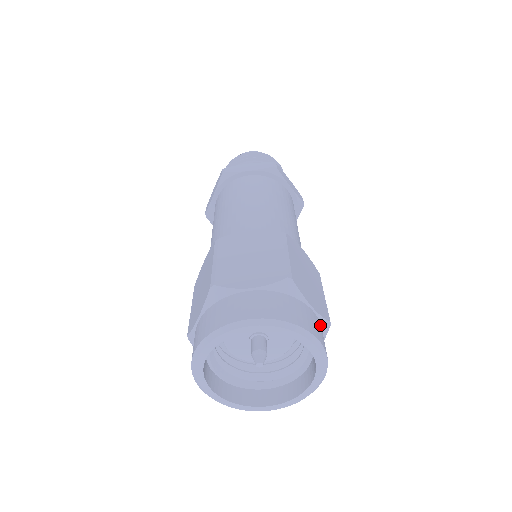
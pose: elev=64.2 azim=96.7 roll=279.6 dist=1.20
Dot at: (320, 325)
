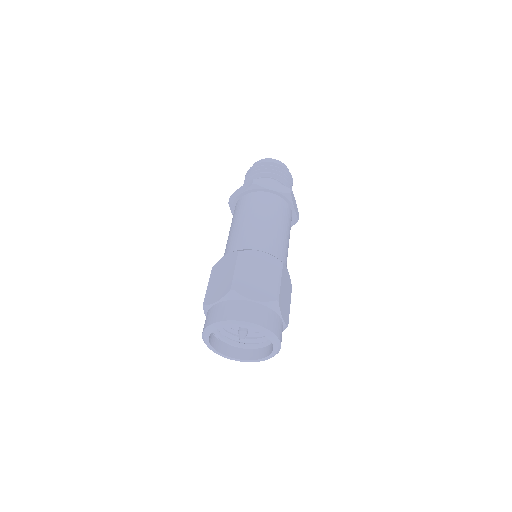
Dot at: (264, 308)
